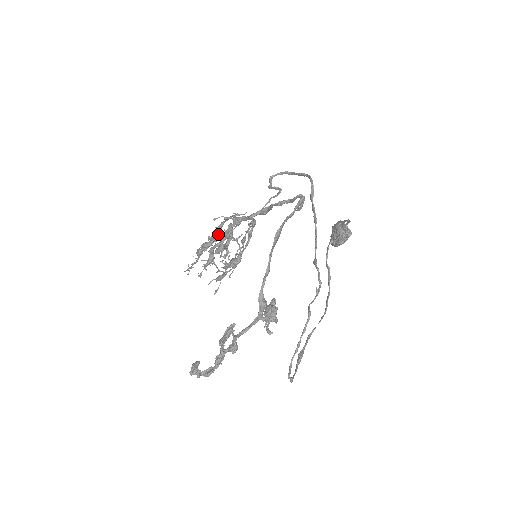
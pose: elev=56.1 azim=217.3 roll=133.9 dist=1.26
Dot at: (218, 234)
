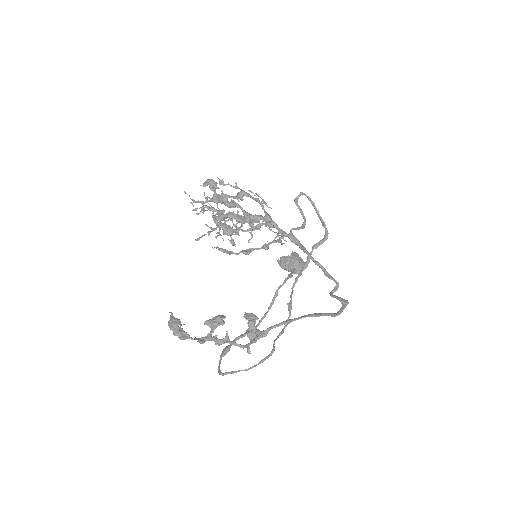
Dot at: (251, 219)
